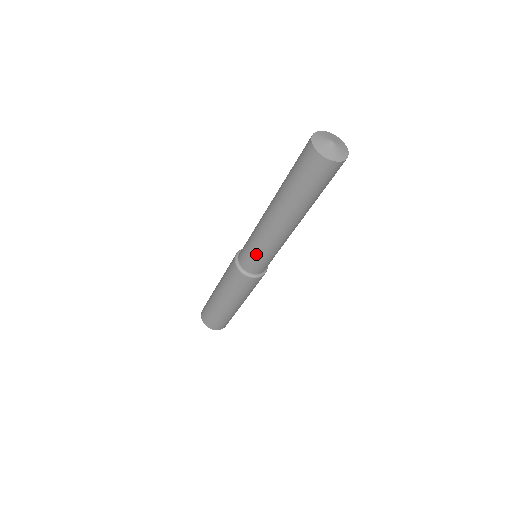
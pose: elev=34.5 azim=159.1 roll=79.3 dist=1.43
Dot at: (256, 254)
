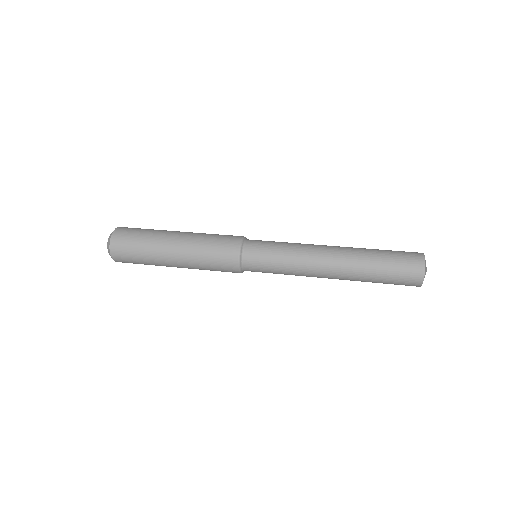
Dot at: occluded
